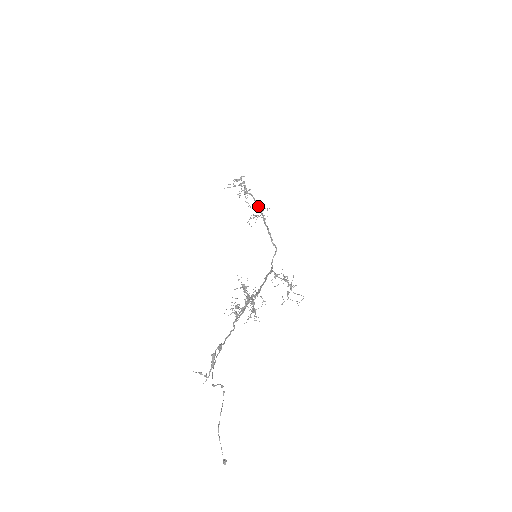
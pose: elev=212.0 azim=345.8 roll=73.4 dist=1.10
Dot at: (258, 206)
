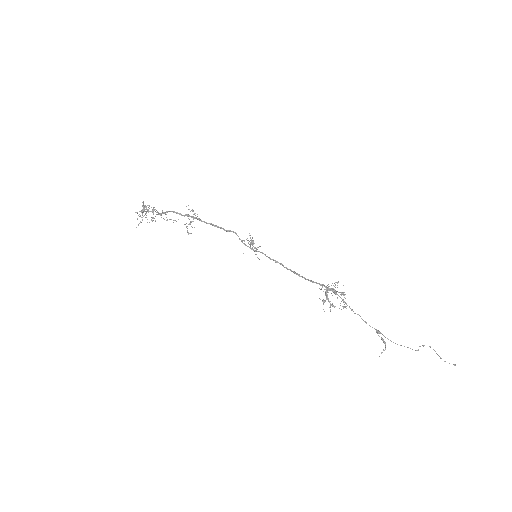
Dot at: (186, 215)
